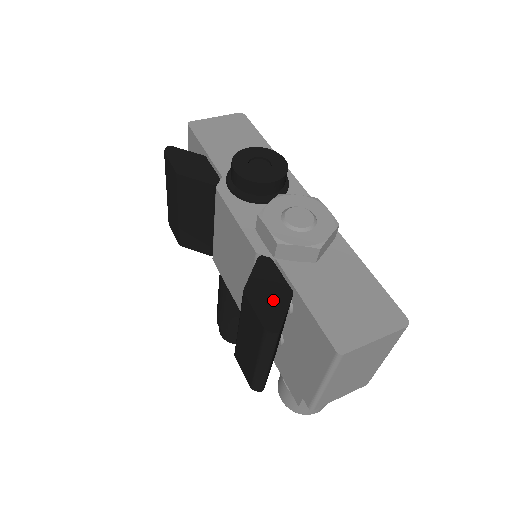
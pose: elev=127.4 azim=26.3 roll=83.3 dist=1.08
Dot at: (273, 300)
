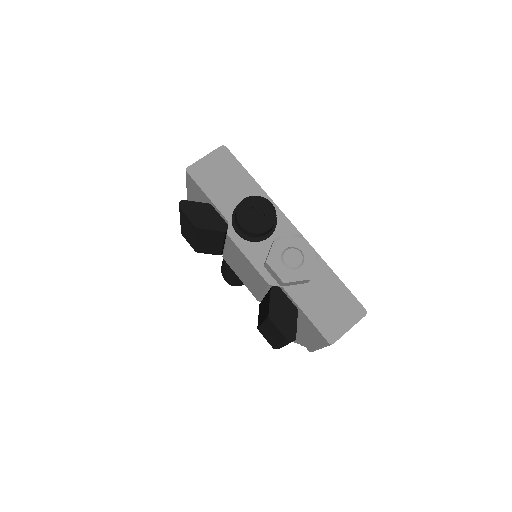
Dot at: (287, 319)
